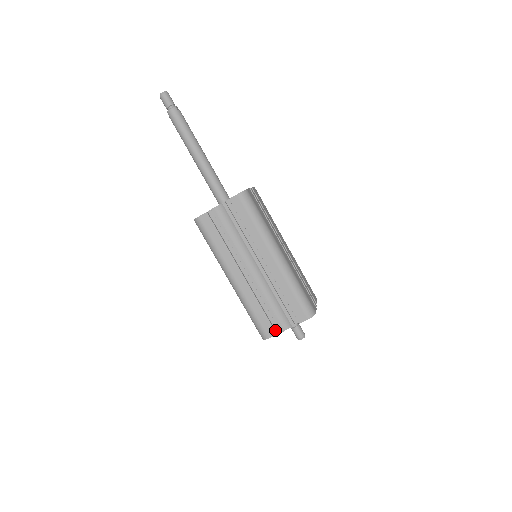
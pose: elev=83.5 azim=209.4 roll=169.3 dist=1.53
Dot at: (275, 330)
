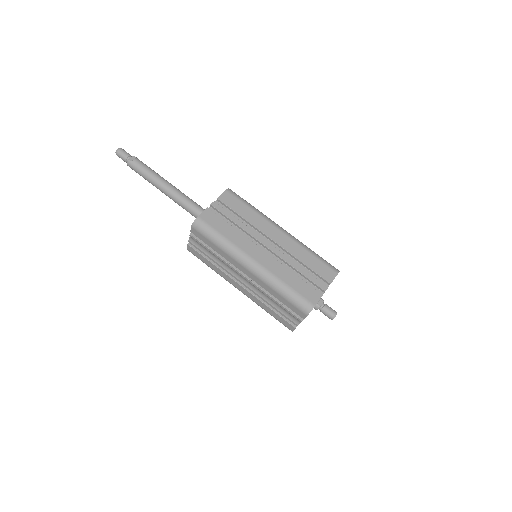
Dot at: occluded
